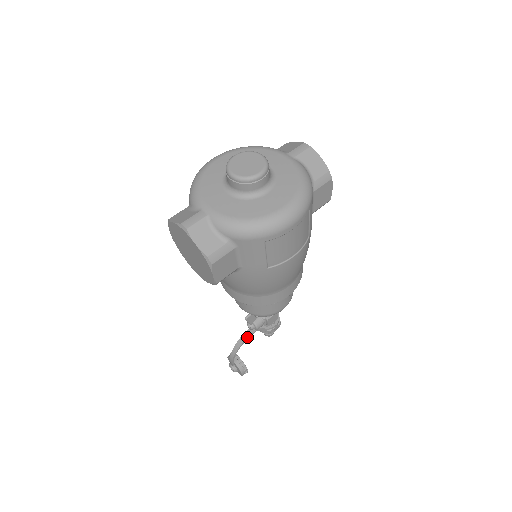
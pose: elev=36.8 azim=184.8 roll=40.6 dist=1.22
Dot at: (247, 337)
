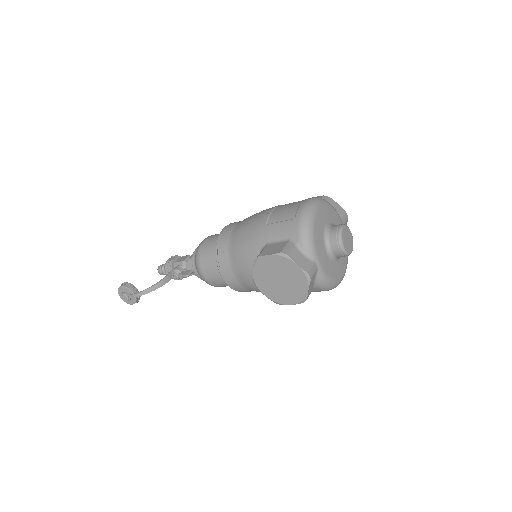
Dot at: occluded
